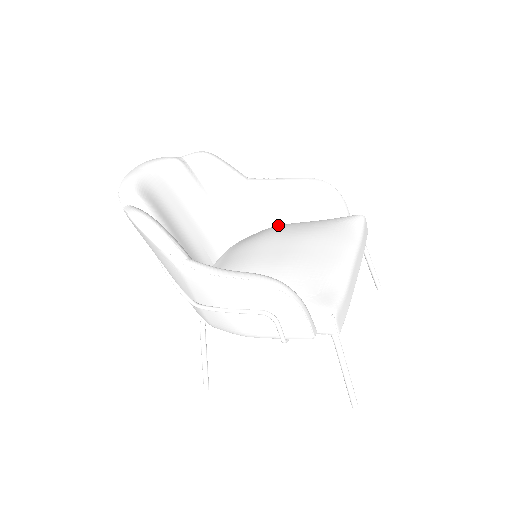
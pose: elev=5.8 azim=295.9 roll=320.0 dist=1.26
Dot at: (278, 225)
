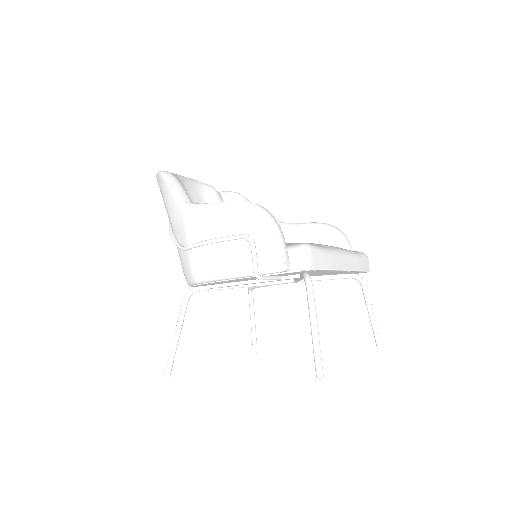
Dot at: occluded
